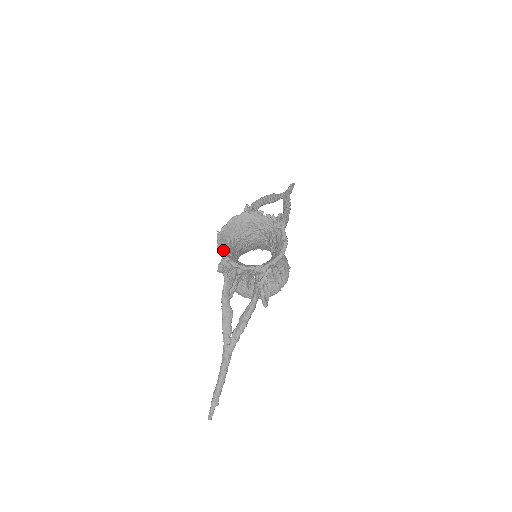
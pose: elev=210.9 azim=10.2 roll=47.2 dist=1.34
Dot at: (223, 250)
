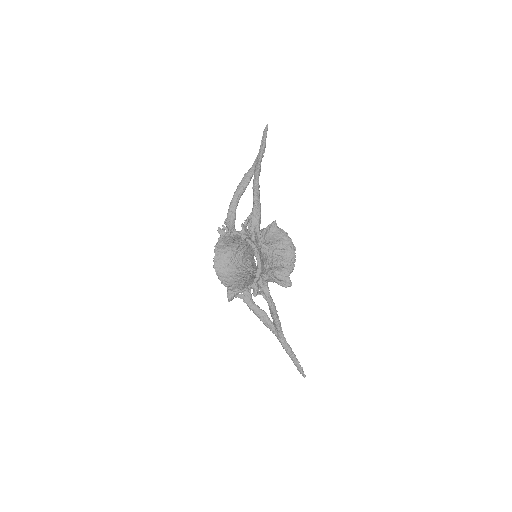
Dot at: (224, 280)
